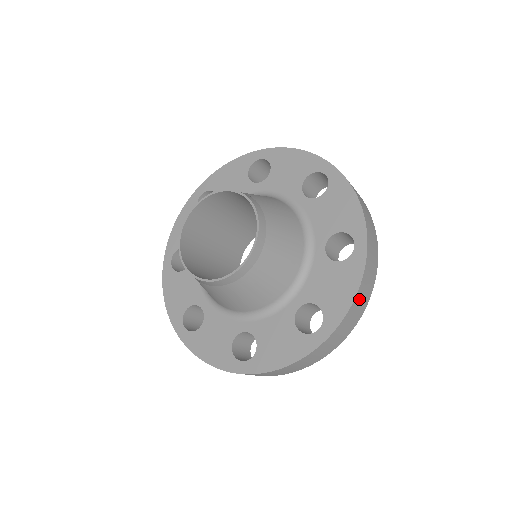
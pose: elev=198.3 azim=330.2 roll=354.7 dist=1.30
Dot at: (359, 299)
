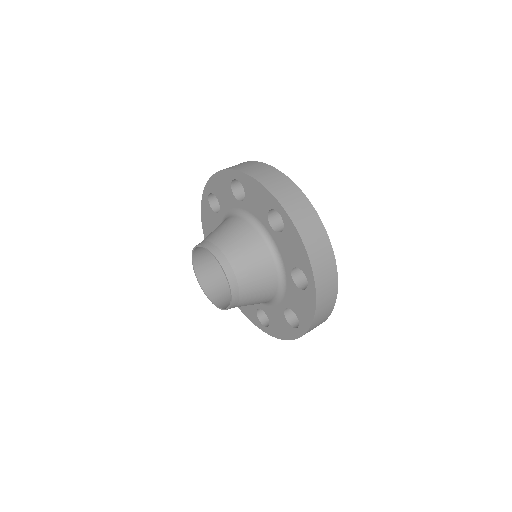
Dot at: occluded
